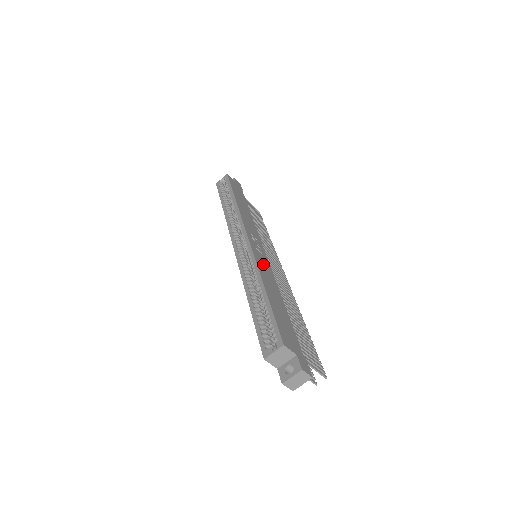
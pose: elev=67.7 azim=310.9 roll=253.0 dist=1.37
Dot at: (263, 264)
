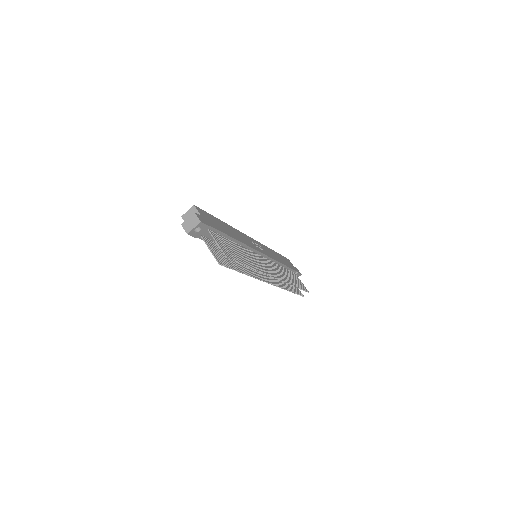
Dot at: (246, 239)
